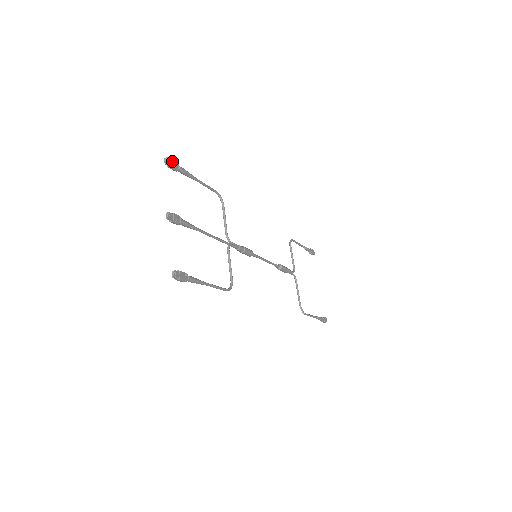
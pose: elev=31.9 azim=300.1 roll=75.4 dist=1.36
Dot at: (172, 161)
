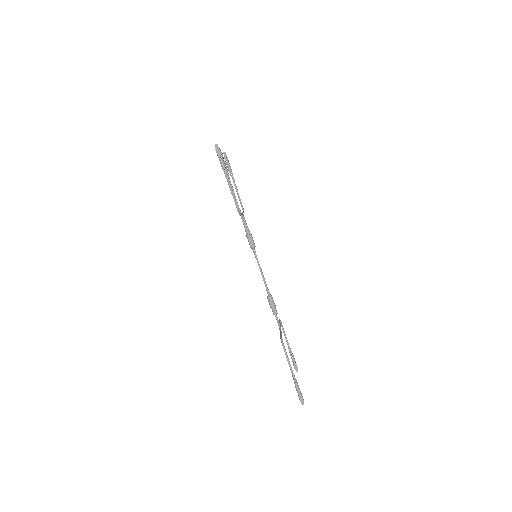
Dot at: occluded
